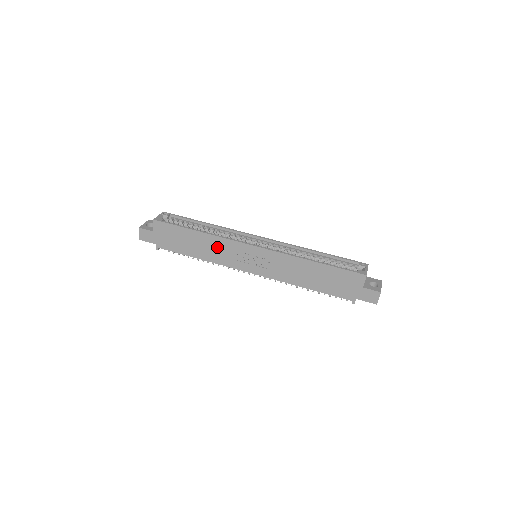
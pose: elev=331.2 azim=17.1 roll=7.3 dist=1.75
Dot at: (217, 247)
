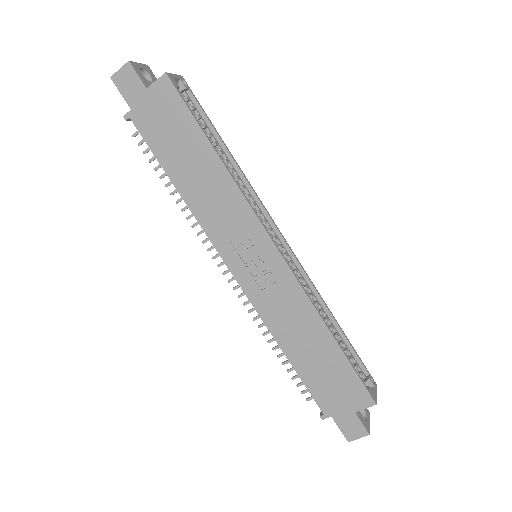
Dot at: (221, 199)
